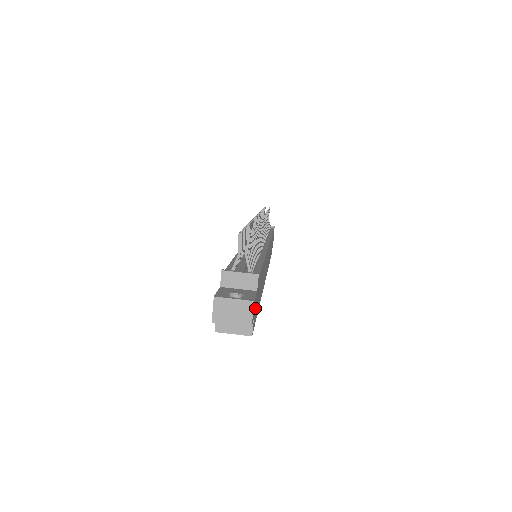
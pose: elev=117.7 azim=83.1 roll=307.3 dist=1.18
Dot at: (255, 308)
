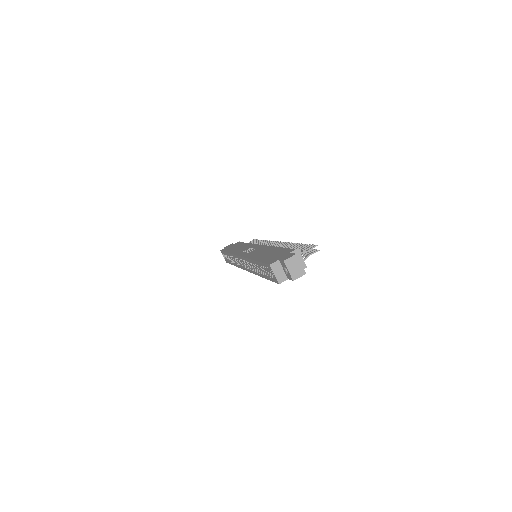
Dot at: occluded
